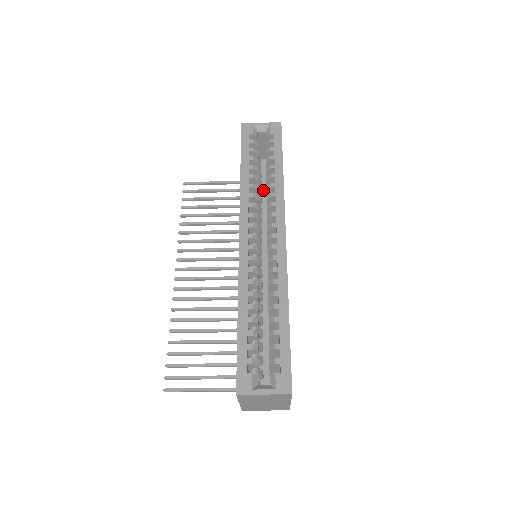
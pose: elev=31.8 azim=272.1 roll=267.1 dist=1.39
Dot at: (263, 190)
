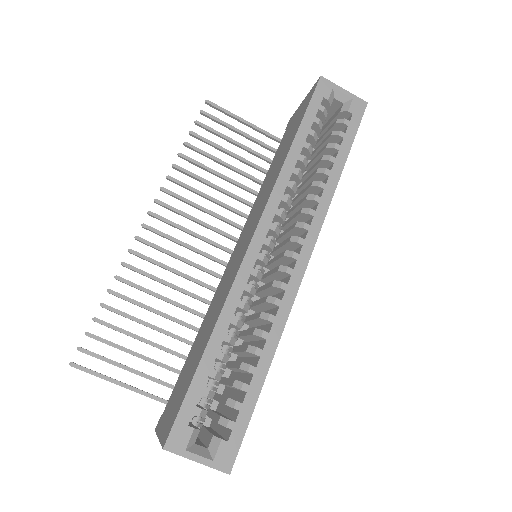
Dot at: occluded
